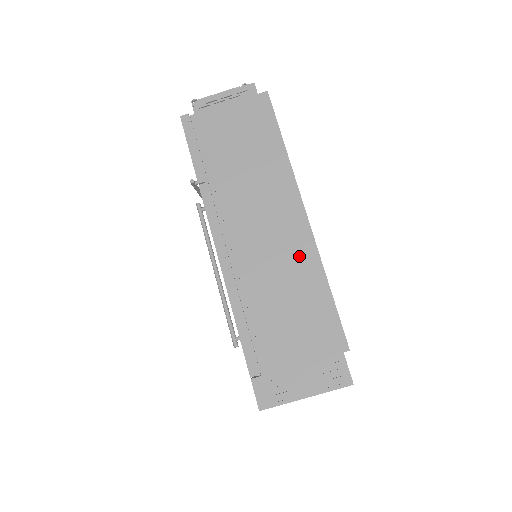
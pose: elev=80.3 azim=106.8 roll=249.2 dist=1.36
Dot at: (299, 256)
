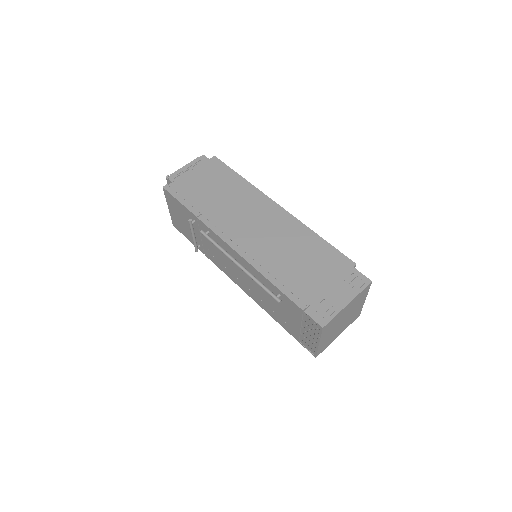
Dot at: (289, 228)
